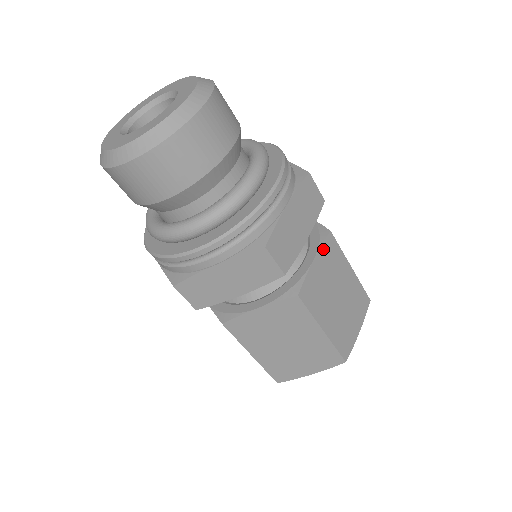
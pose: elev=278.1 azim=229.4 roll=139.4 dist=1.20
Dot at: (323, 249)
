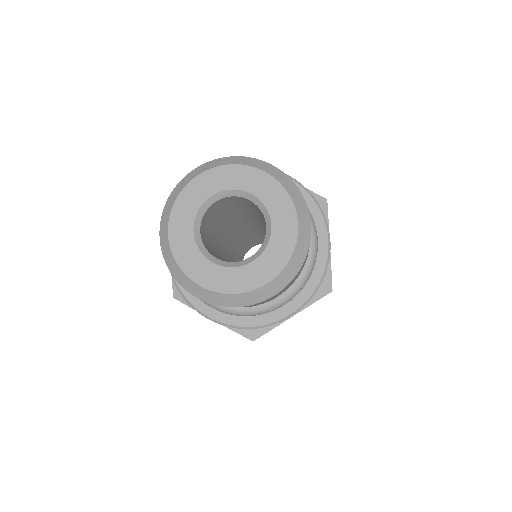
Dot at: occluded
